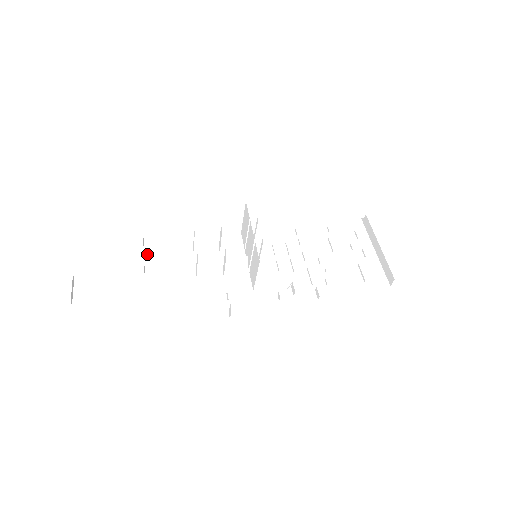
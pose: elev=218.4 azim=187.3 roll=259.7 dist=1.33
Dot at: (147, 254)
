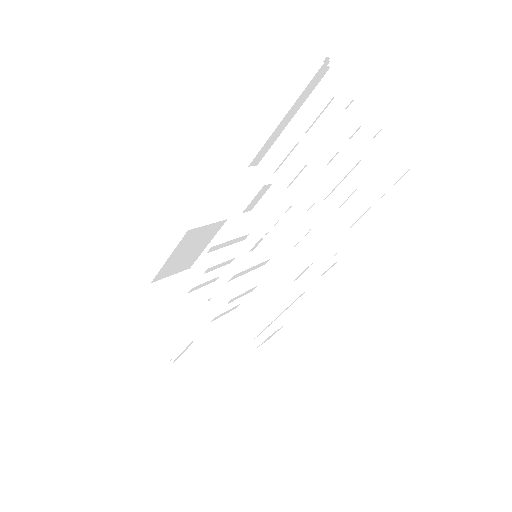
Dot at: occluded
